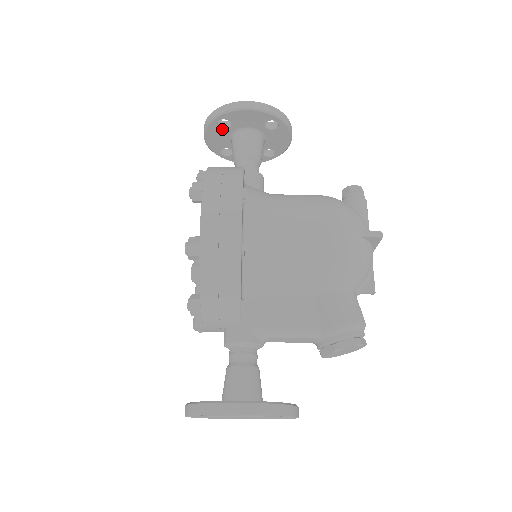
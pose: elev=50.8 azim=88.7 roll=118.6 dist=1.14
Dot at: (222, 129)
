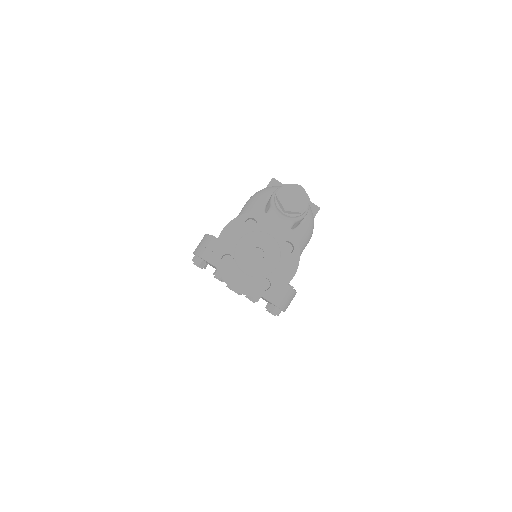
Dot at: occluded
